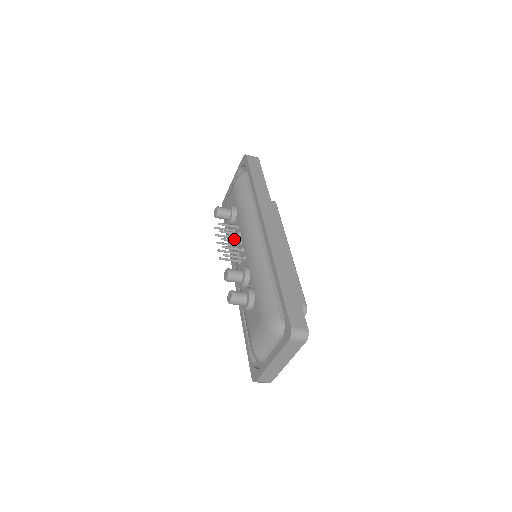
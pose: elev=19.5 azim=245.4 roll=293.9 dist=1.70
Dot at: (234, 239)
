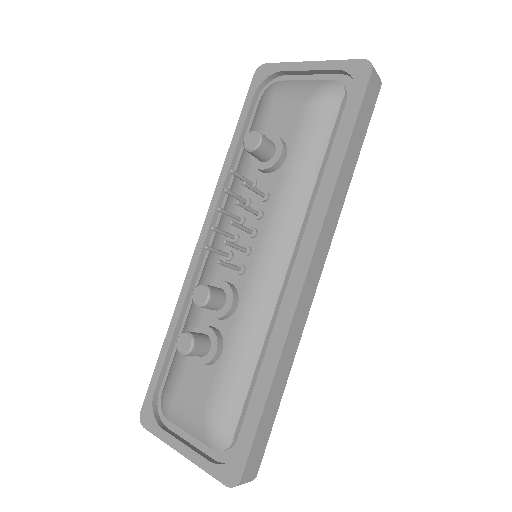
Dot at: occluded
